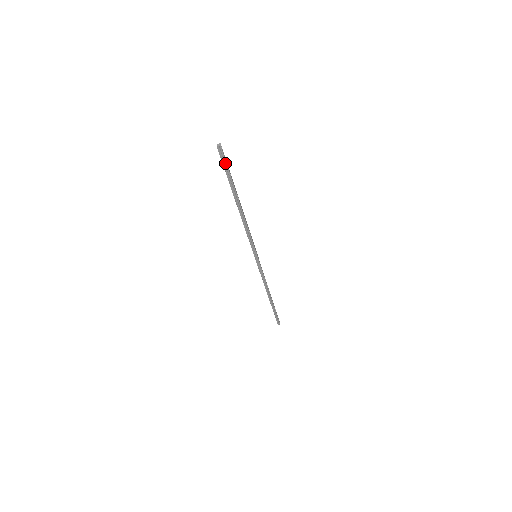
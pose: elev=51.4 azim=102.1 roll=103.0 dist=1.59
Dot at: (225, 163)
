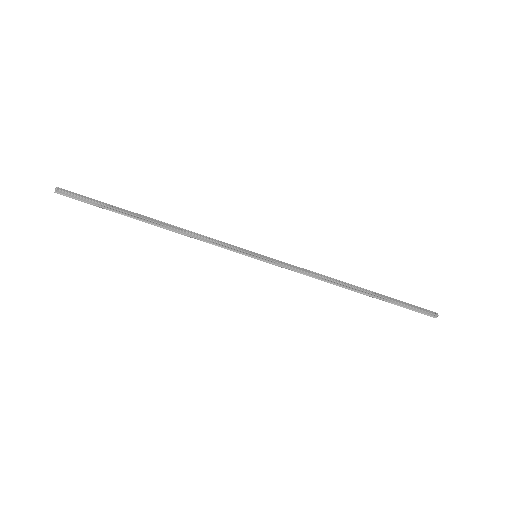
Dot at: (81, 198)
